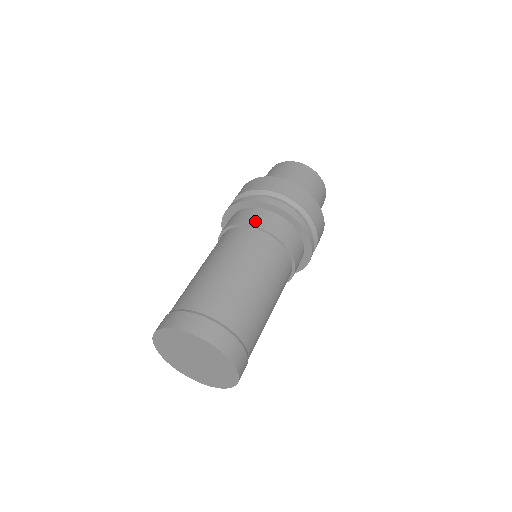
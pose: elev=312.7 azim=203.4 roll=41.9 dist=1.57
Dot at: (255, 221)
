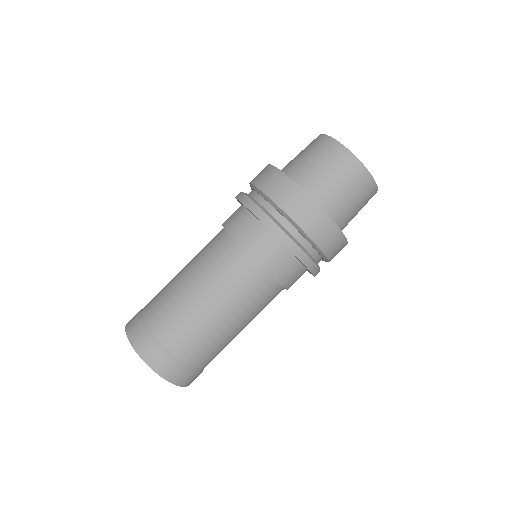
Dot at: (240, 234)
